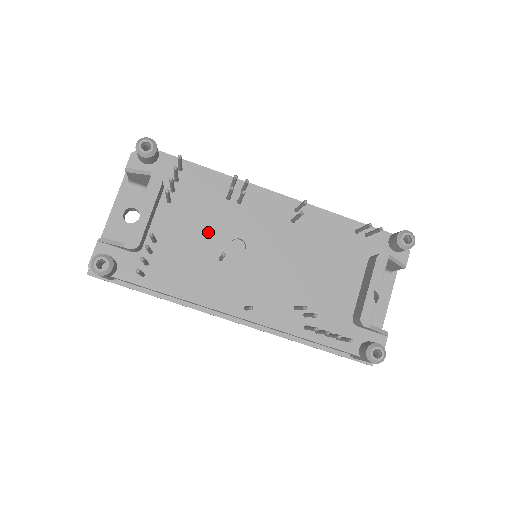
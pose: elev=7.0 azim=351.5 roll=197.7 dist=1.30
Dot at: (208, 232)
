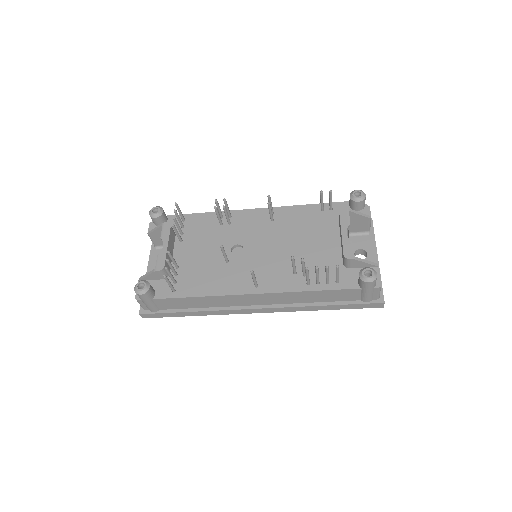
Dot at: (213, 249)
